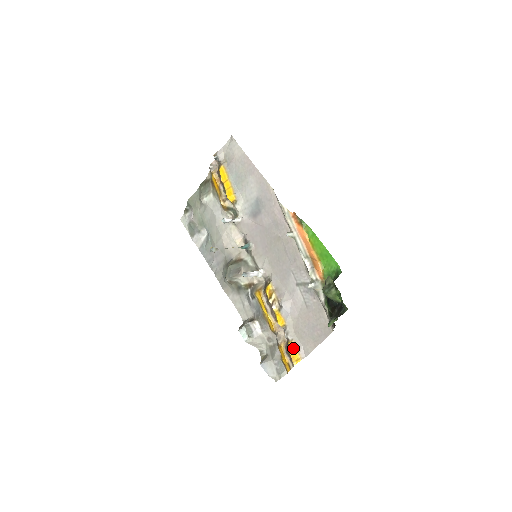
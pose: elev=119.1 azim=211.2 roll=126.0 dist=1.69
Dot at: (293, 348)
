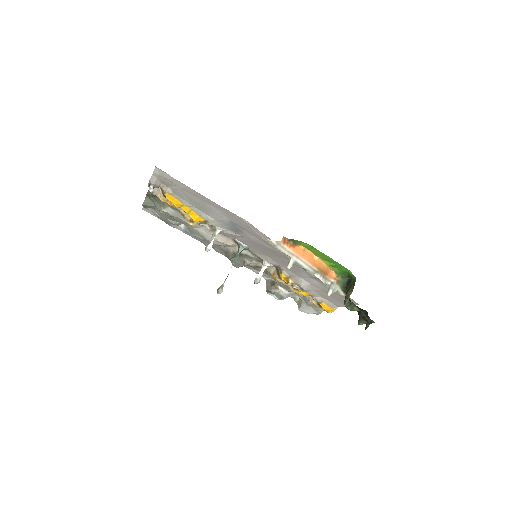
Dot at: (325, 306)
